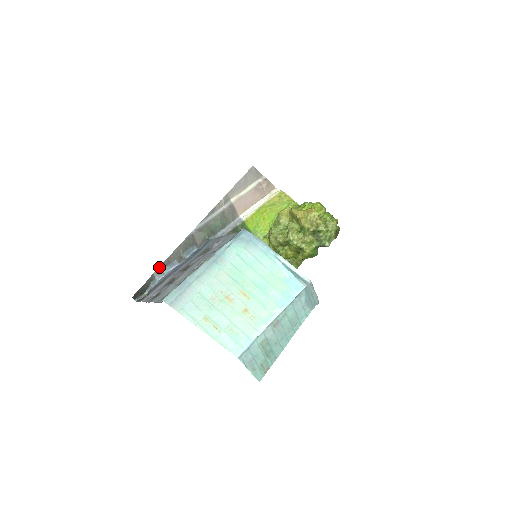
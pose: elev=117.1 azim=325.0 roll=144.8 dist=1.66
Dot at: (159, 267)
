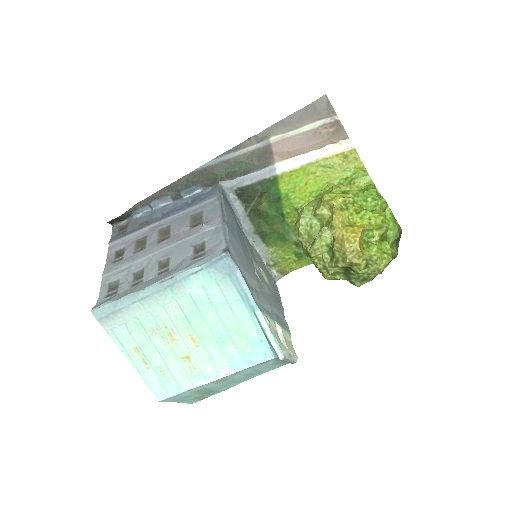
Dot at: (146, 198)
